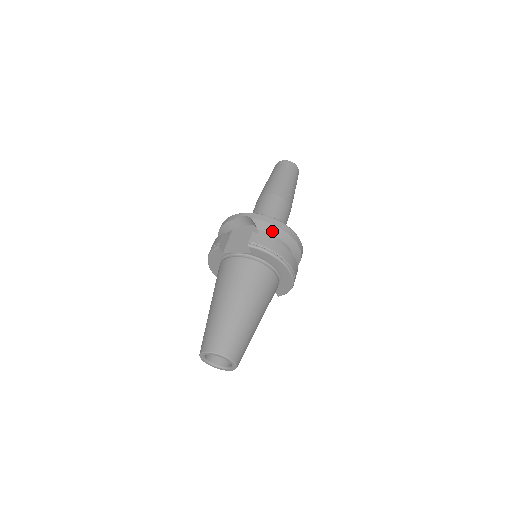
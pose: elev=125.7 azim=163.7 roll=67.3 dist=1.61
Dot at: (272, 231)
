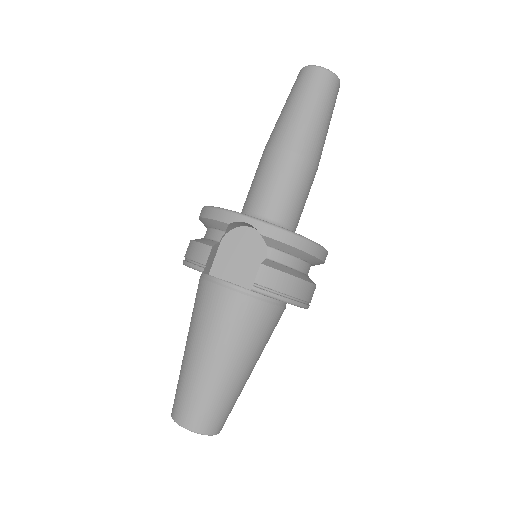
Dot at: (290, 252)
